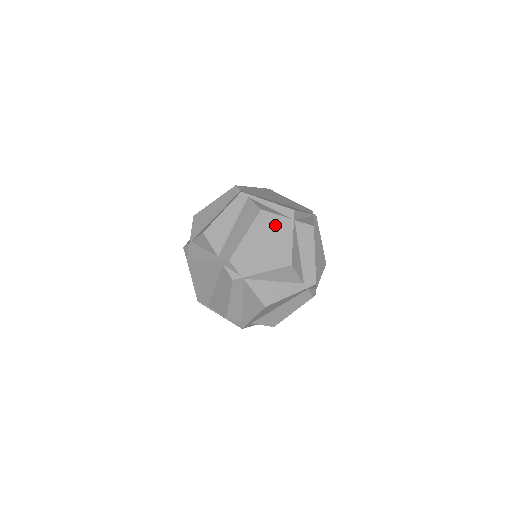
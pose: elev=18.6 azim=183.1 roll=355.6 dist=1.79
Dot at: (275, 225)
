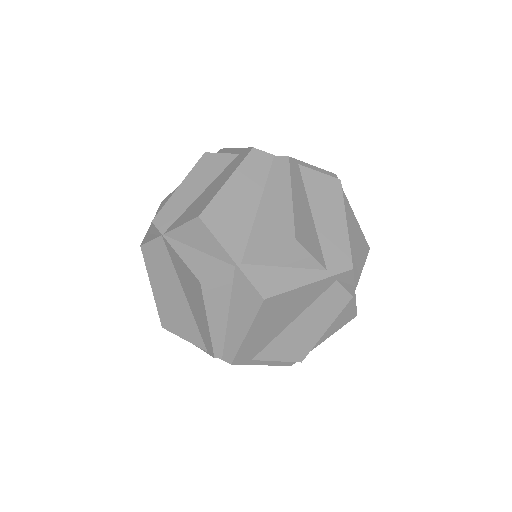
Dot at: occluded
